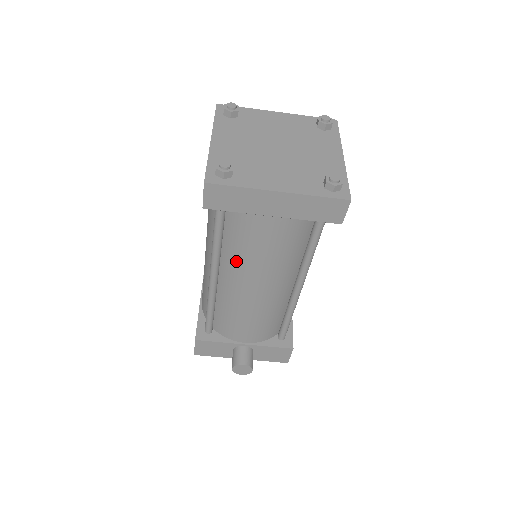
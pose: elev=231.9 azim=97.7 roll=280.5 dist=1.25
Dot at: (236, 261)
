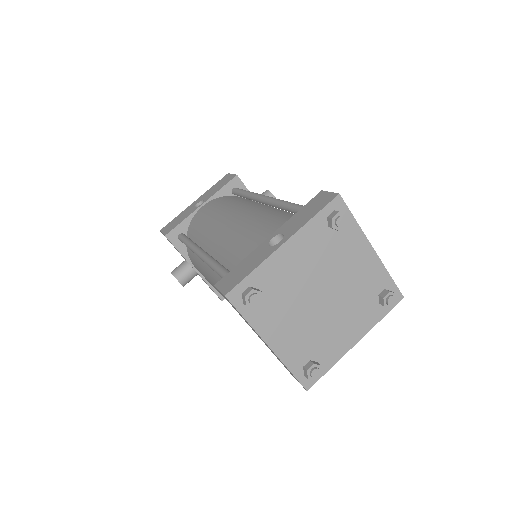
Dot at: occluded
